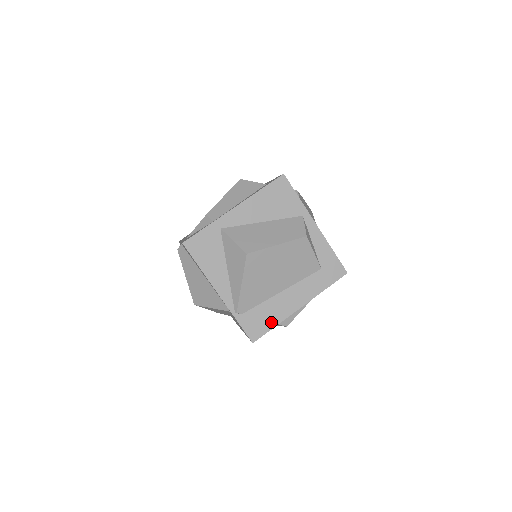
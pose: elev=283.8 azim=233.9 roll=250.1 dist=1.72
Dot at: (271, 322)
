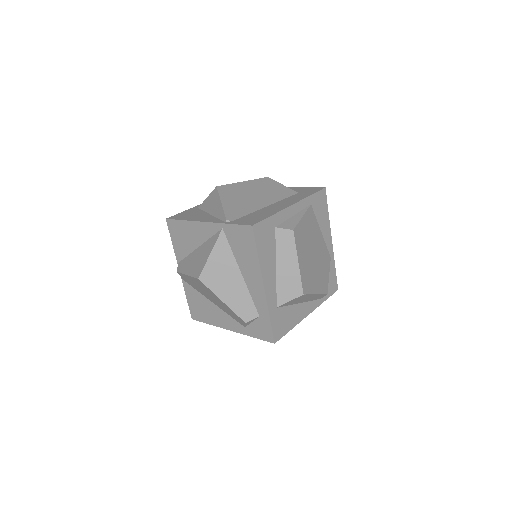
Dot at: (266, 216)
